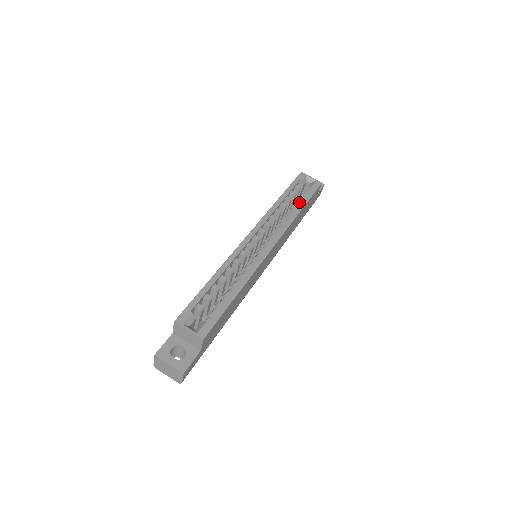
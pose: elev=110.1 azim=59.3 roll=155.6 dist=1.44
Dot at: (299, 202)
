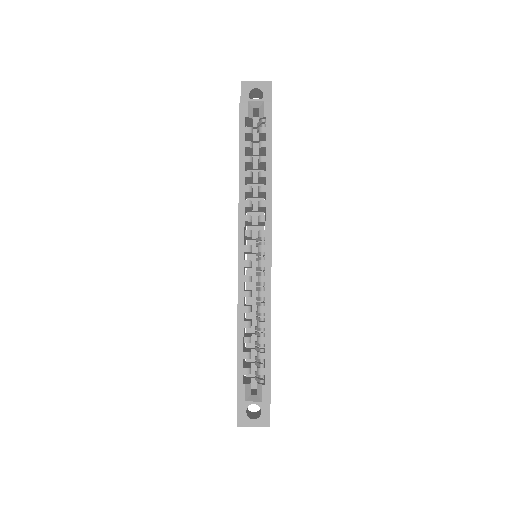
Dot at: (262, 156)
